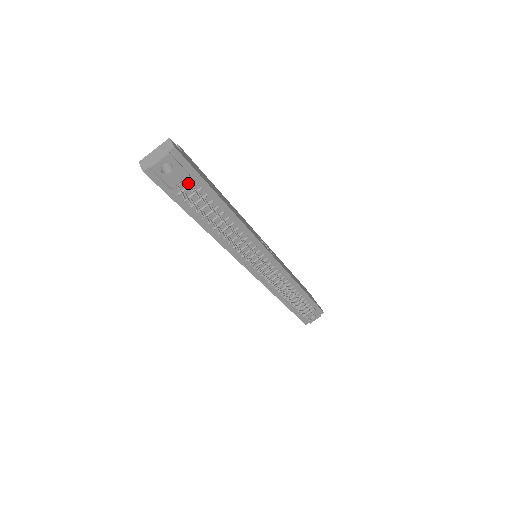
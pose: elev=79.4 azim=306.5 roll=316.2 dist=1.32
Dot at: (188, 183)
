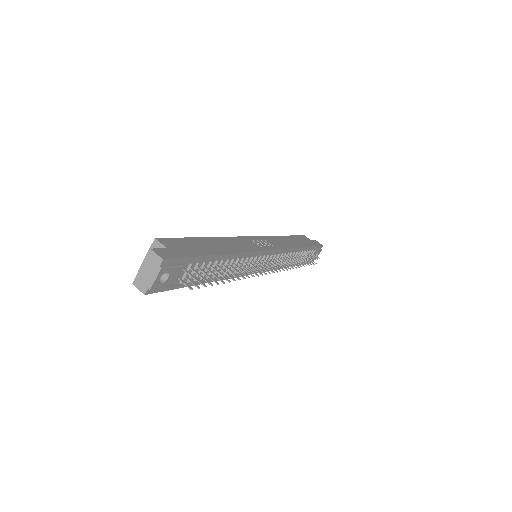
Dot at: (187, 273)
